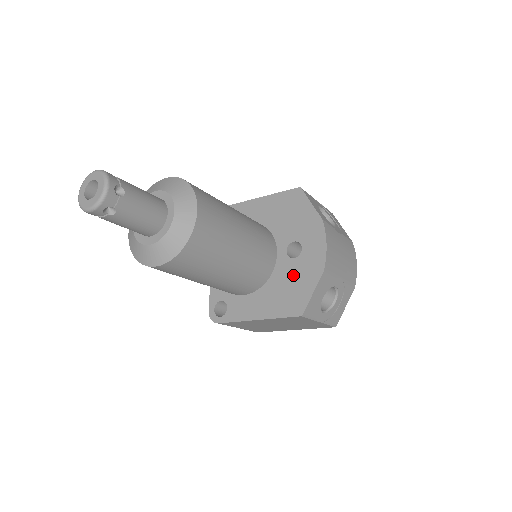
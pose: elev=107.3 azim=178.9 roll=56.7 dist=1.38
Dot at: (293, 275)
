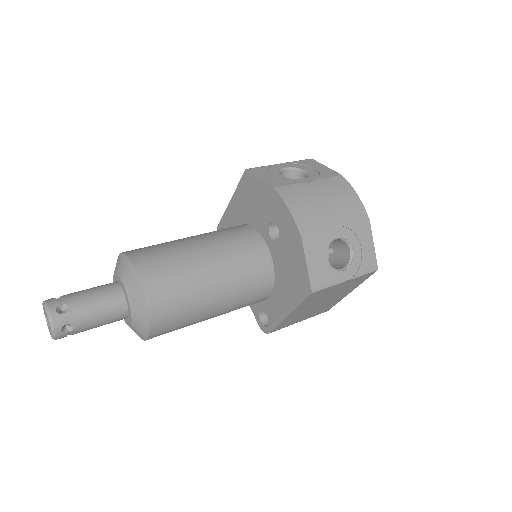
Dot at: (286, 257)
